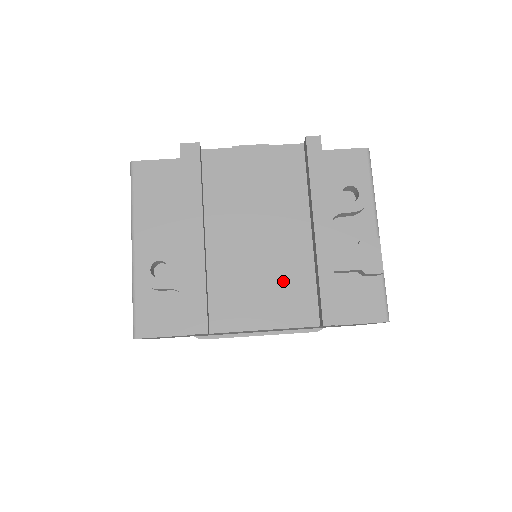
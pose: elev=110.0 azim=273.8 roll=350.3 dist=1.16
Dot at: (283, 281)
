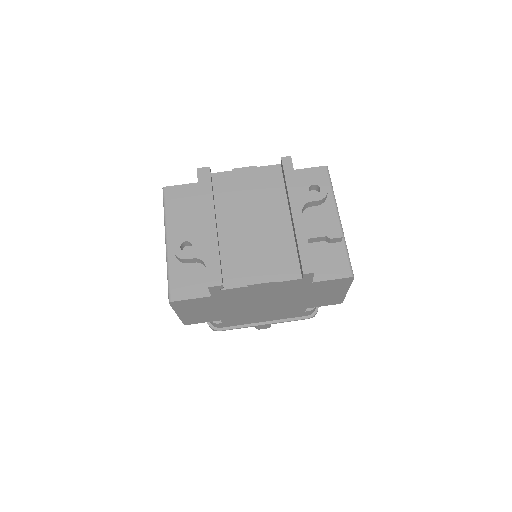
Dot at: (273, 251)
